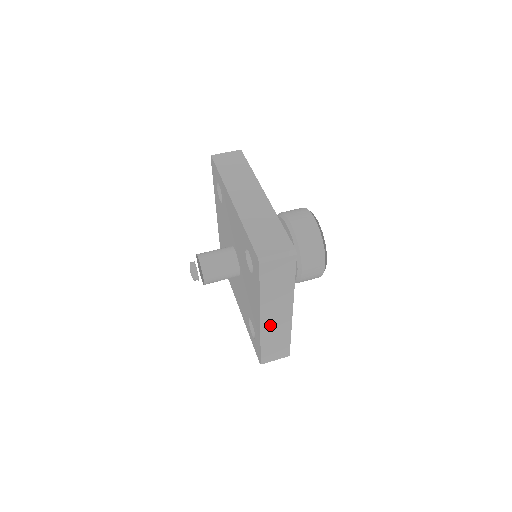
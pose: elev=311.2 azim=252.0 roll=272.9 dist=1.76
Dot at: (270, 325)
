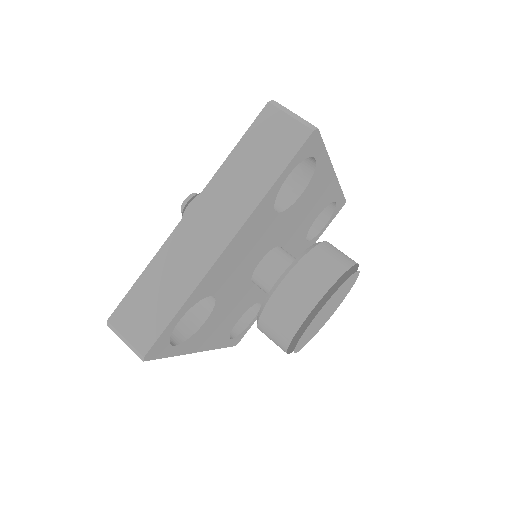
Dot at: occluded
